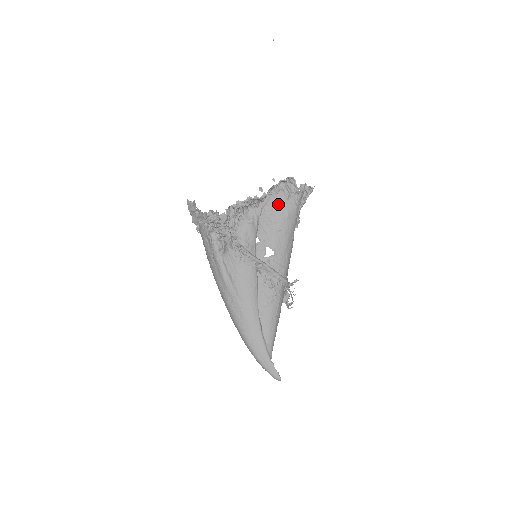
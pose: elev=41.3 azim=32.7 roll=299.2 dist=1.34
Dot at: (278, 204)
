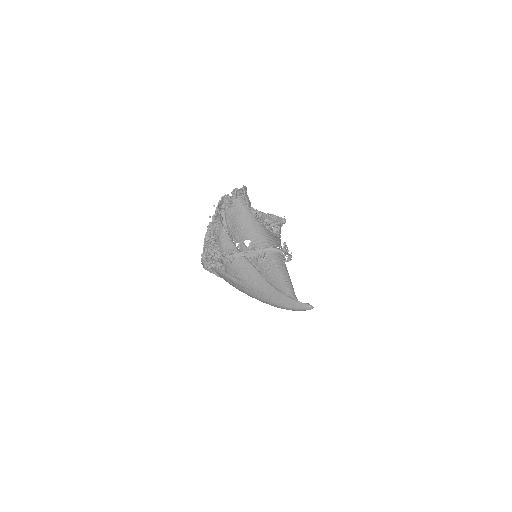
Dot at: (231, 215)
